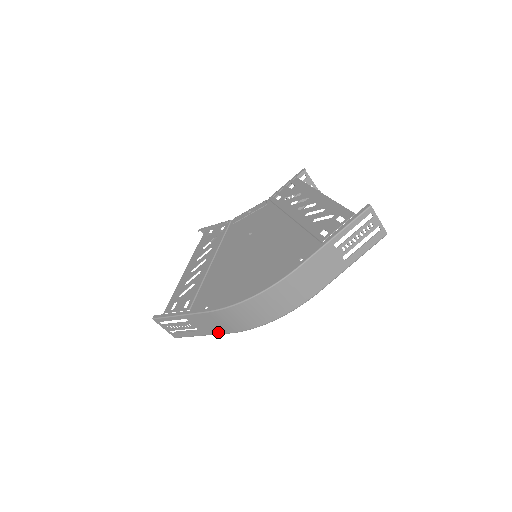
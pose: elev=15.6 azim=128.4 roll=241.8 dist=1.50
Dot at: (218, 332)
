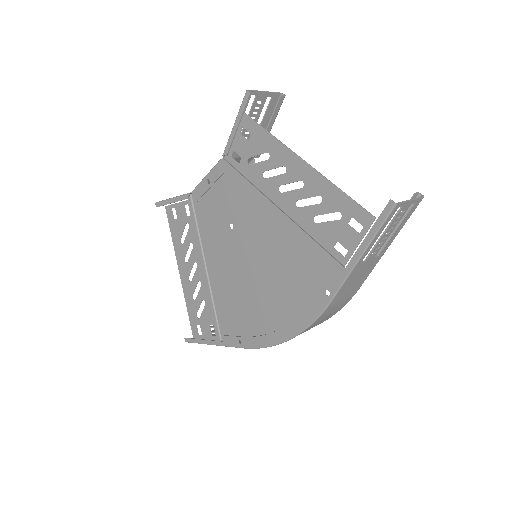
Dot at: occluded
